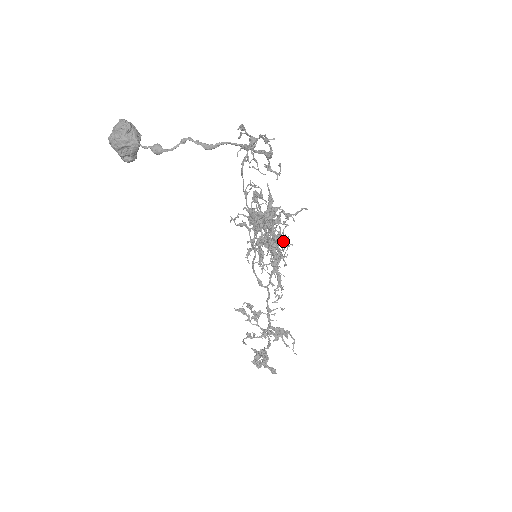
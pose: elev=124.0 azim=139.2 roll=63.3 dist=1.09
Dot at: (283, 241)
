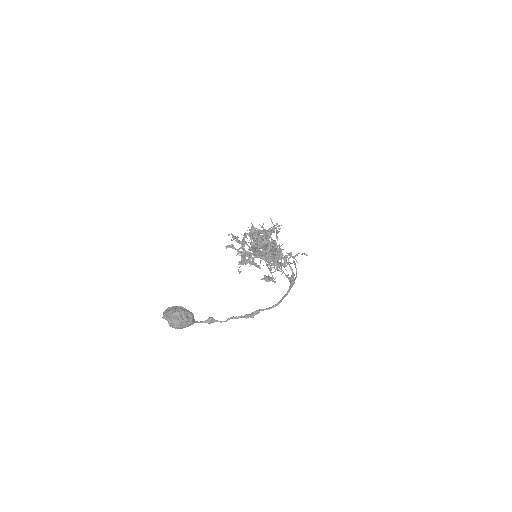
Dot at: occluded
